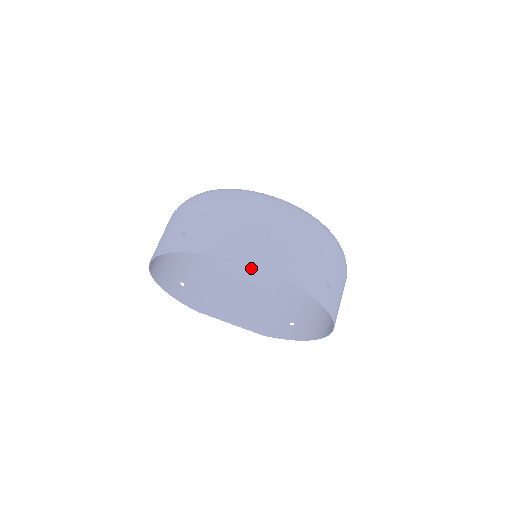
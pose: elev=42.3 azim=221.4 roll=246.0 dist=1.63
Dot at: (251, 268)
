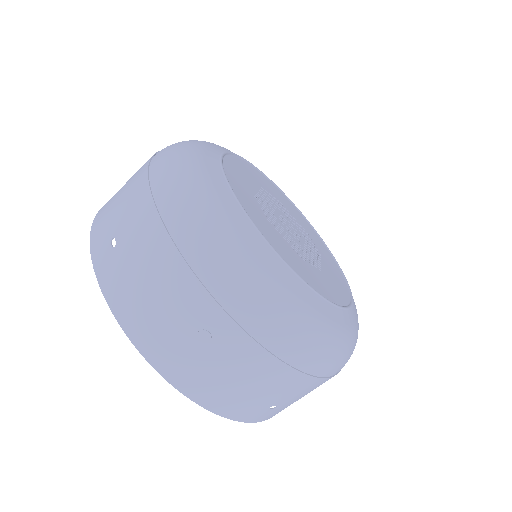
Dot at: occluded
